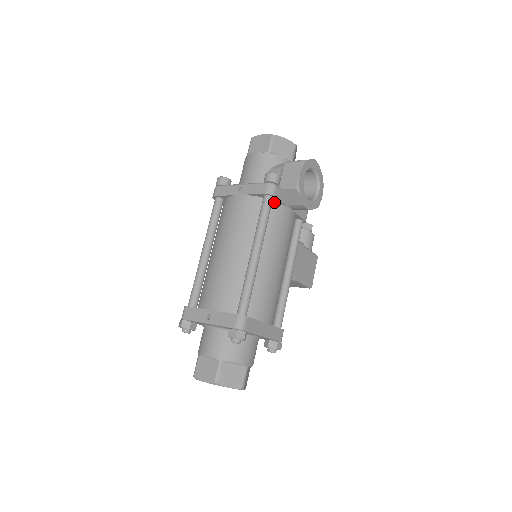
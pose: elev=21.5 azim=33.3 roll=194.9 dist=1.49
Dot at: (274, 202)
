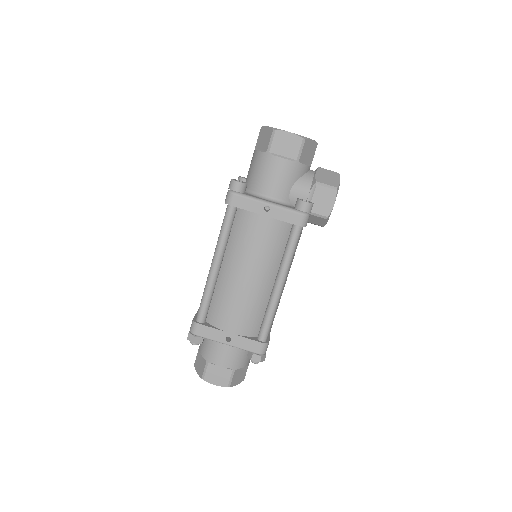
Dot at: occluded
